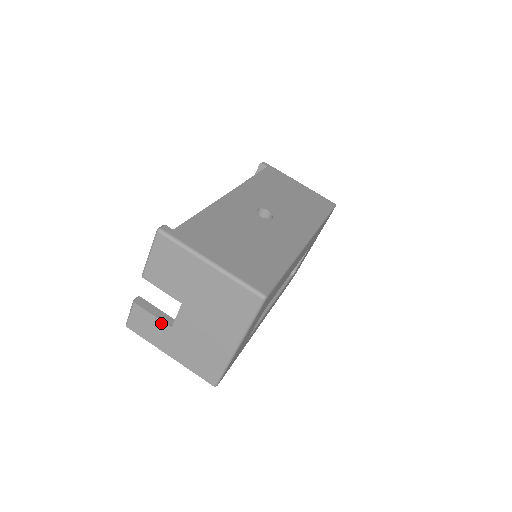
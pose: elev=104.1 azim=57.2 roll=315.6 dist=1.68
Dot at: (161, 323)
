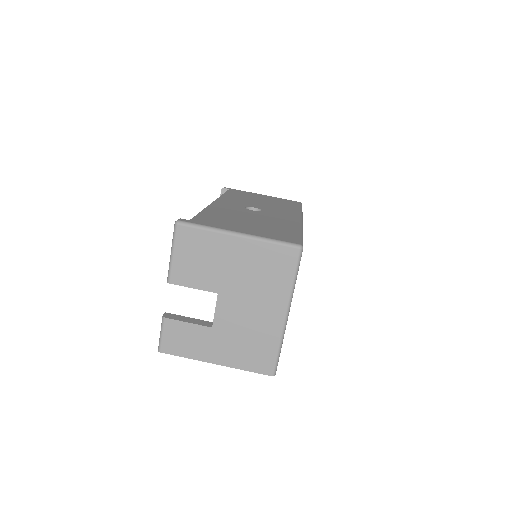
Dot at: (199, 328)
